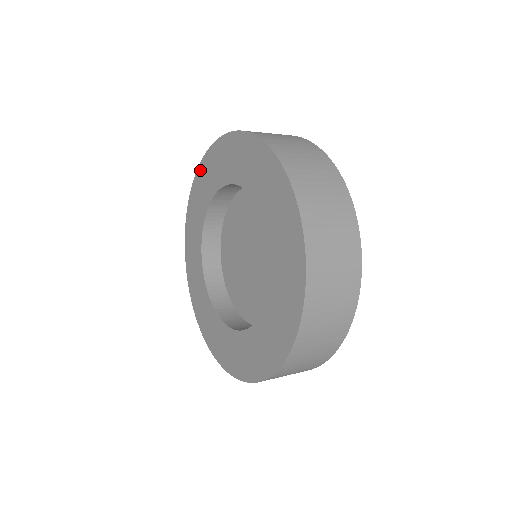
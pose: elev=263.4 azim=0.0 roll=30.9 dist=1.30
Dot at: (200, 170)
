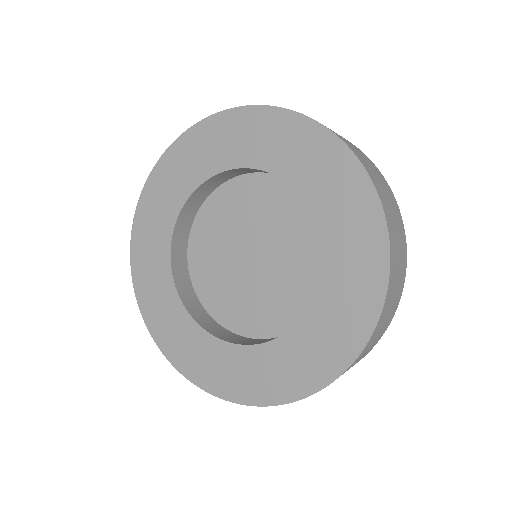
Dot at: (316, 132)
